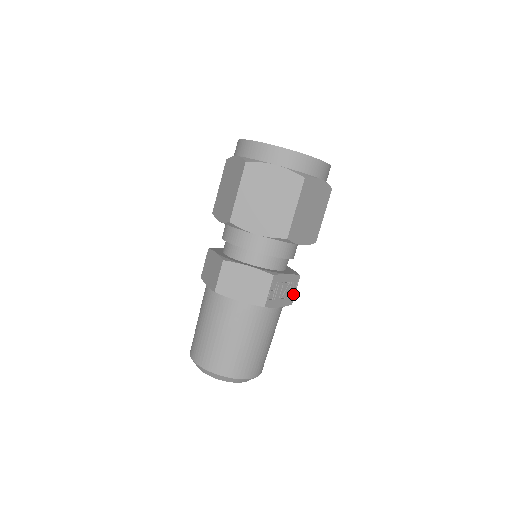
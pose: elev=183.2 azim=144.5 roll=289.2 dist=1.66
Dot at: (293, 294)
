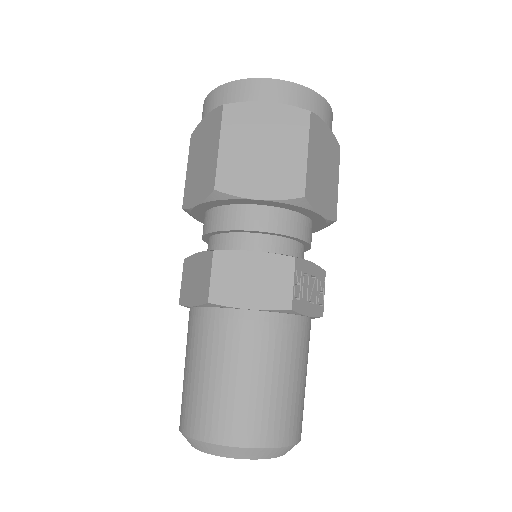
Dot at: (322, 299)
